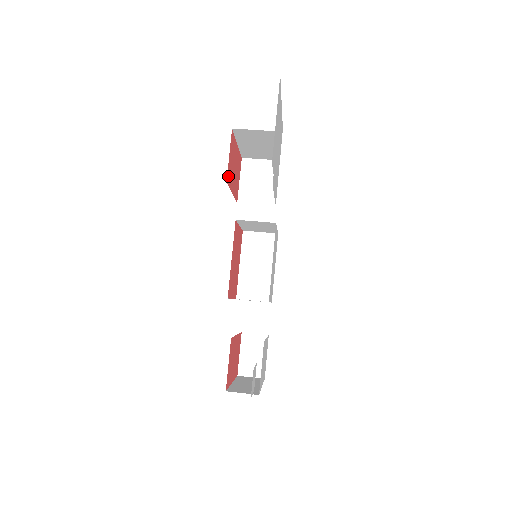
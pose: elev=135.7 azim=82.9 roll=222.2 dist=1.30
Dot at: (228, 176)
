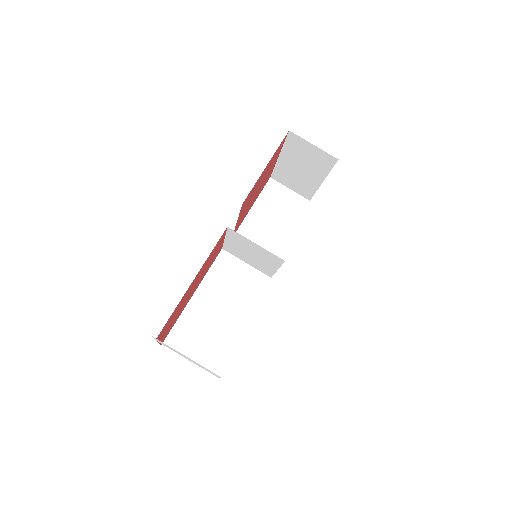
Dot at: (166, 334)
